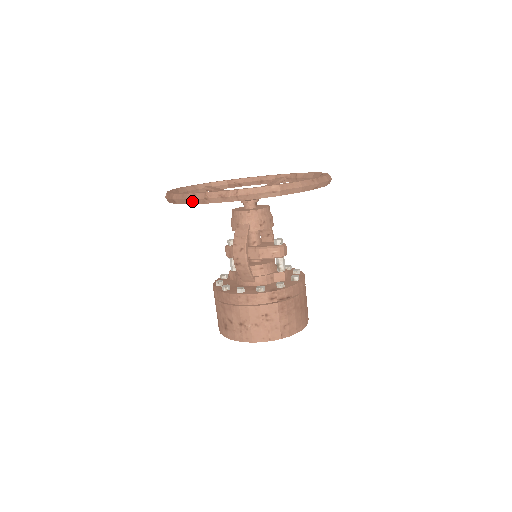
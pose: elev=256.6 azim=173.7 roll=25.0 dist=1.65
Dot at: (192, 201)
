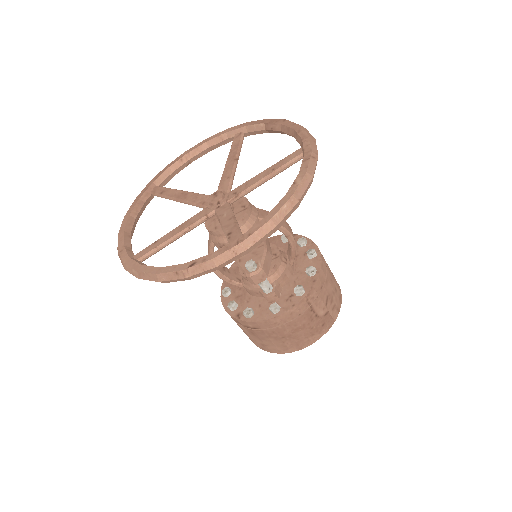
Dot at: occluded
